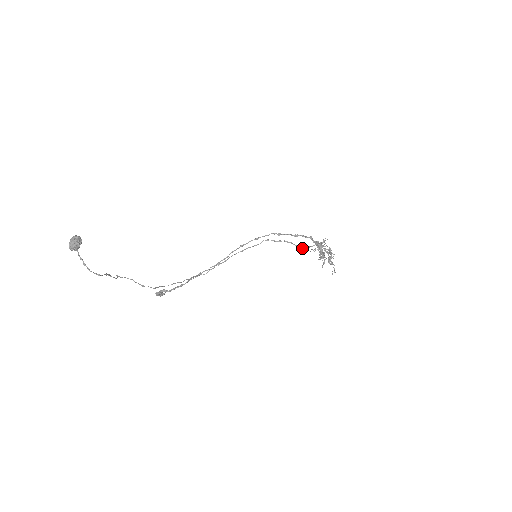
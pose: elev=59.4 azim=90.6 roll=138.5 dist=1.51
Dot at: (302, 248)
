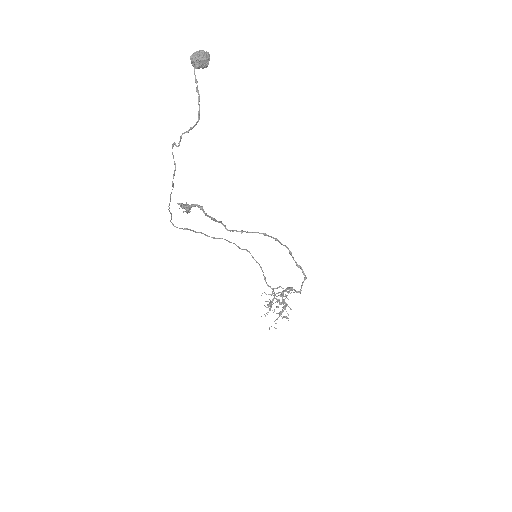
Dot at: occluded
